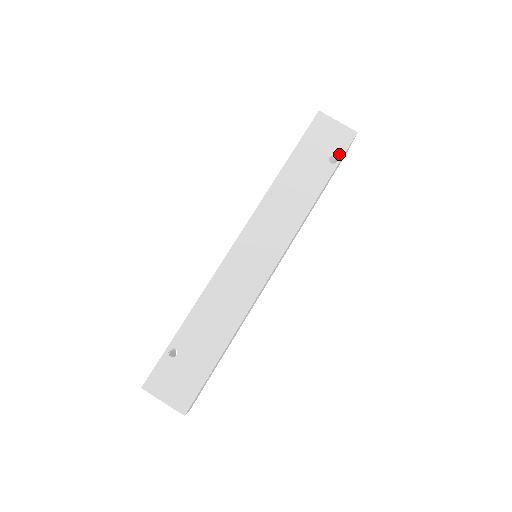
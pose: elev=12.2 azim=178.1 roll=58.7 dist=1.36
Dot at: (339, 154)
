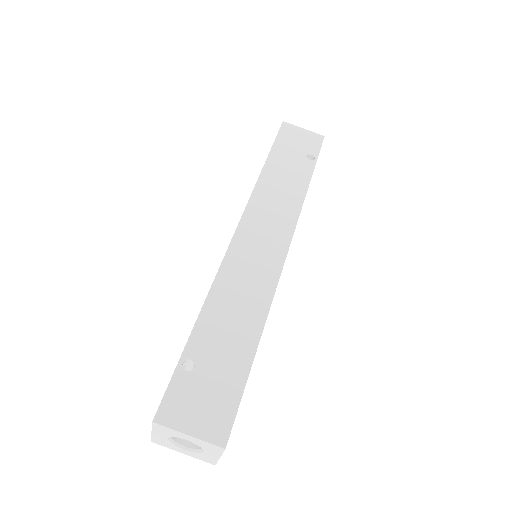
Dot at: (314, 152)
